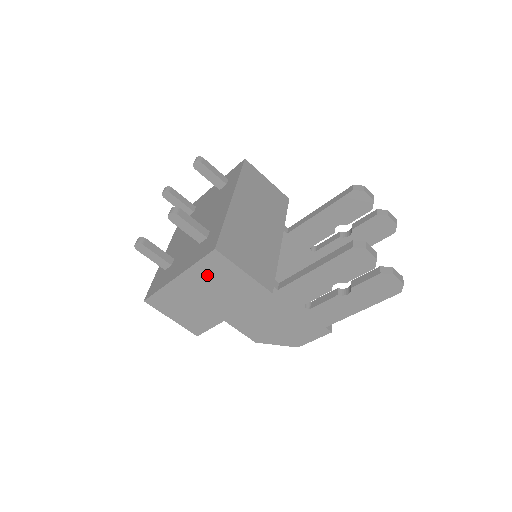
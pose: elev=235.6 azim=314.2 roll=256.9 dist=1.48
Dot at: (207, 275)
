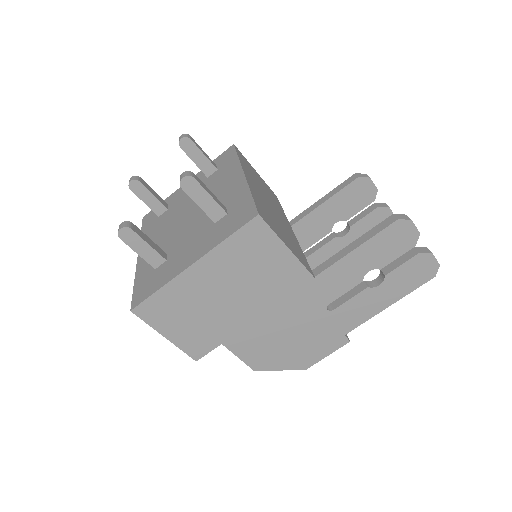
Dot at: (237, 258)
